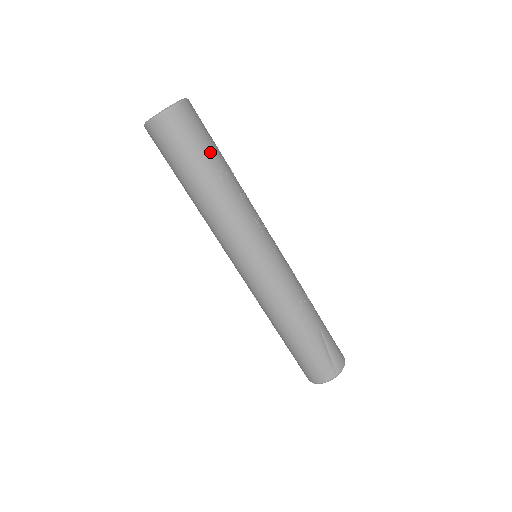
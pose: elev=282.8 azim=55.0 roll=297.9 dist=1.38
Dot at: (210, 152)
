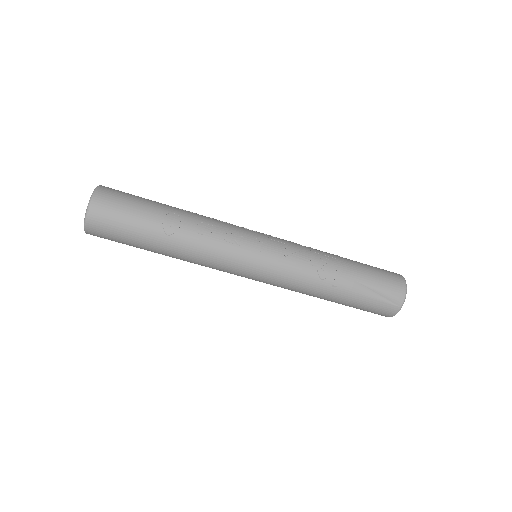
Dot at: (144, 222)
